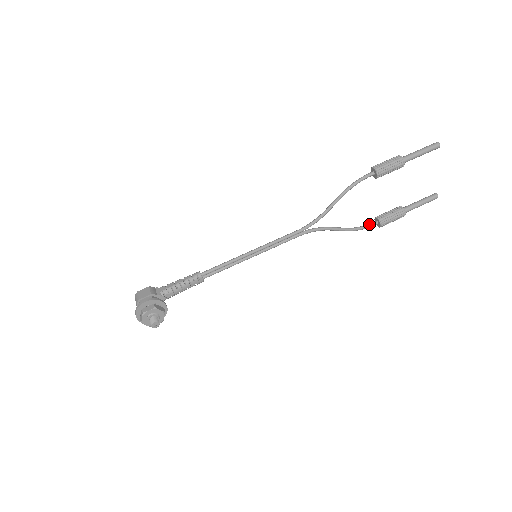
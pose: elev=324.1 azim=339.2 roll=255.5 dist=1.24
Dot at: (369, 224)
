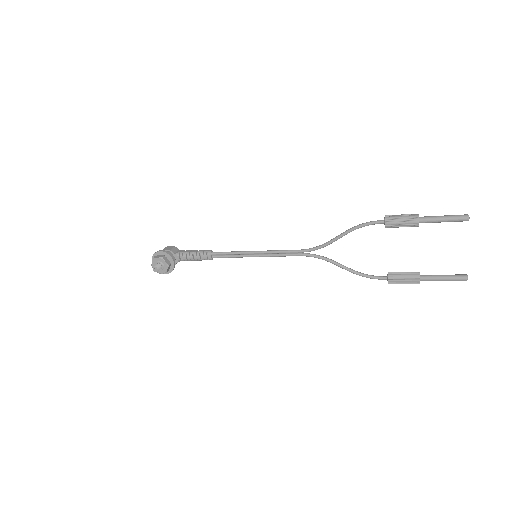
Dot at: (378, 276)
